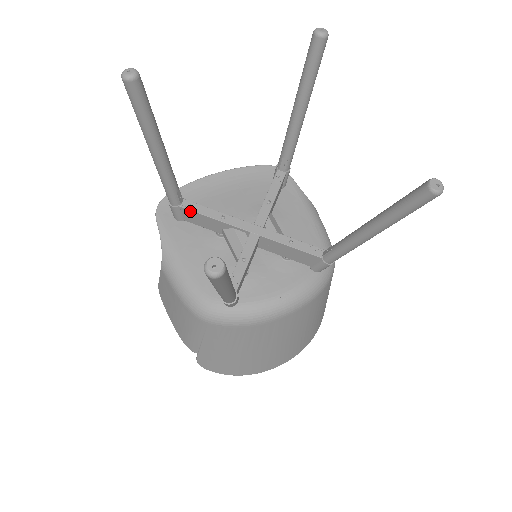
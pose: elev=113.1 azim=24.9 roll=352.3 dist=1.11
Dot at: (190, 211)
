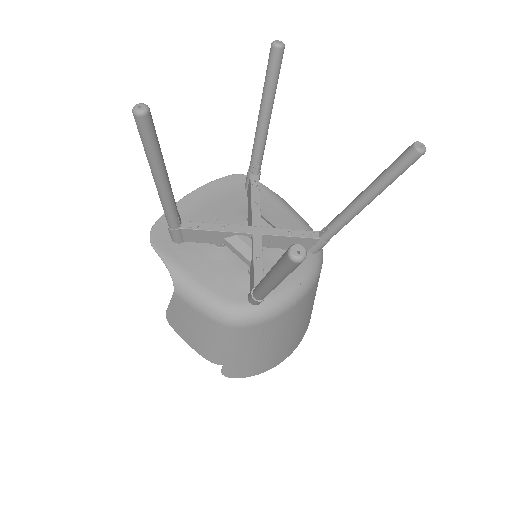
Dot at: (191, 230)
